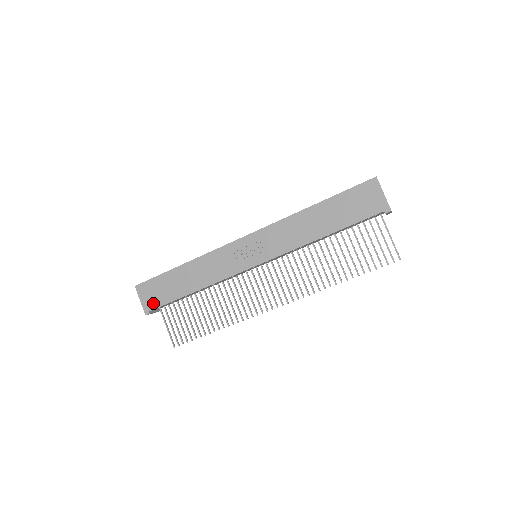
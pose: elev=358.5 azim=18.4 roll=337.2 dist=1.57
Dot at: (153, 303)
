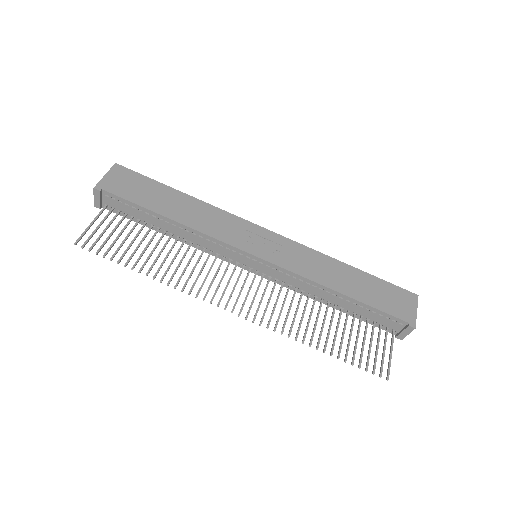
Dot at: (116, 188)
